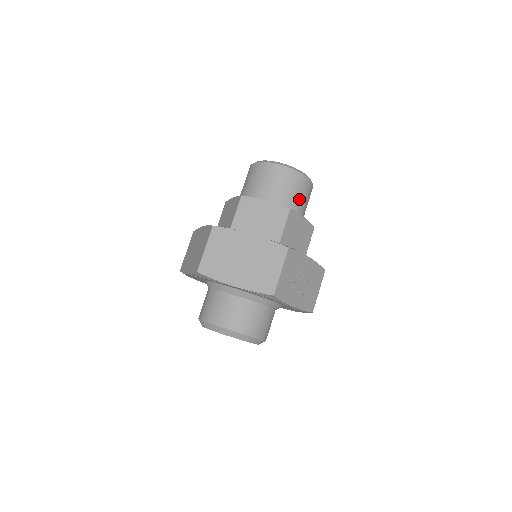
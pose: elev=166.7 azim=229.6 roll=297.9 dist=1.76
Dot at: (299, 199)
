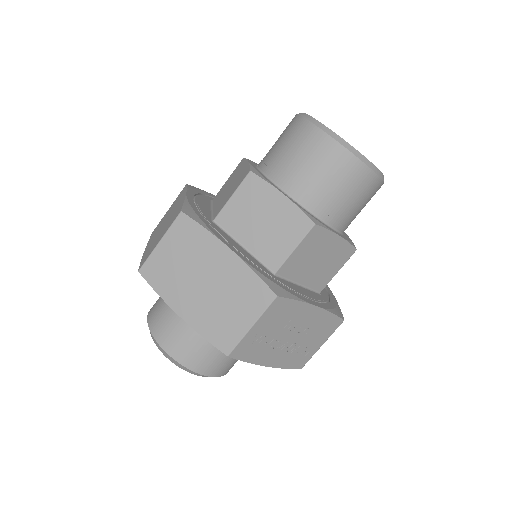
Dot at: (345, 204)
